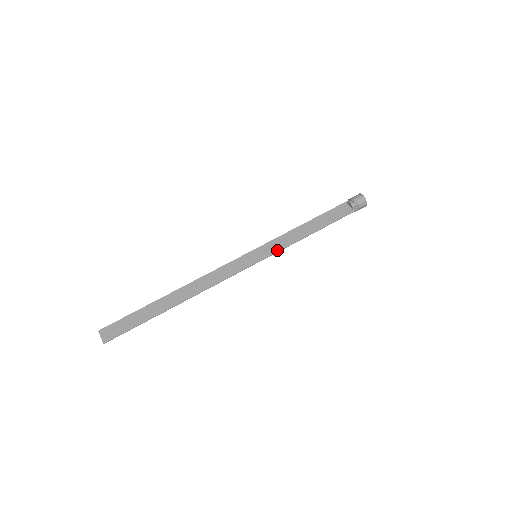
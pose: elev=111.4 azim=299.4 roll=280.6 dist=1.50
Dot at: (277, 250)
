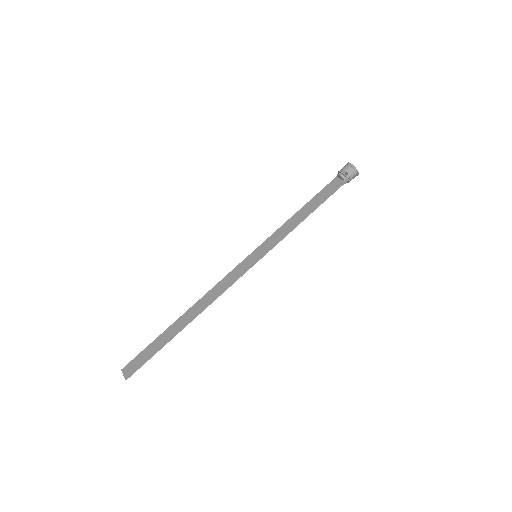
Dot at: (275, 243)
